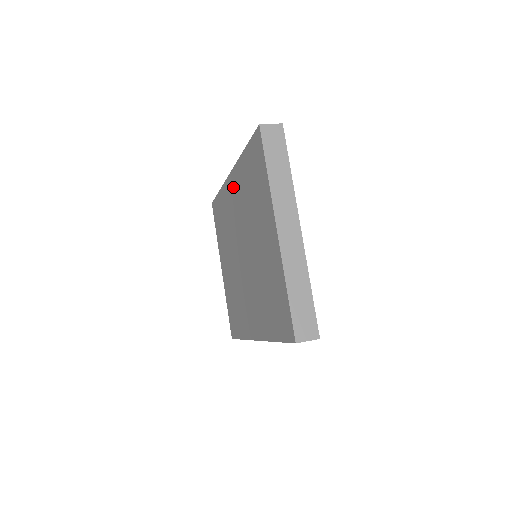
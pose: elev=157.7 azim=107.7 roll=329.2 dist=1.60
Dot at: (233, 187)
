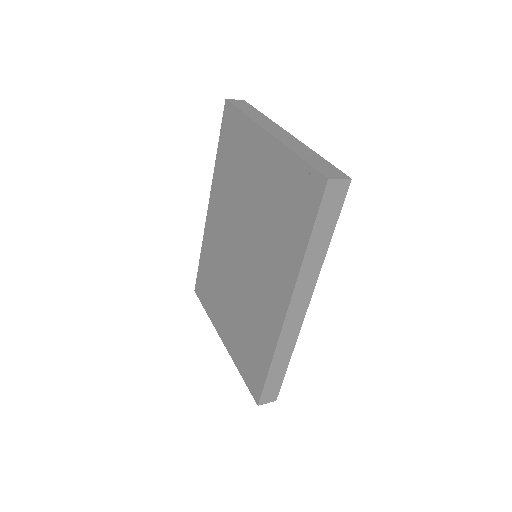
Dot at: (214, 210)
